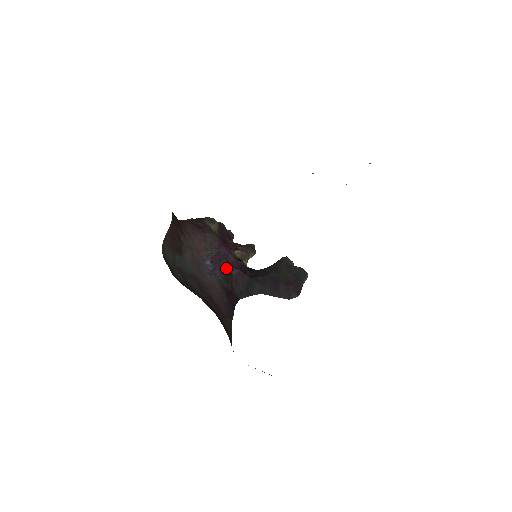
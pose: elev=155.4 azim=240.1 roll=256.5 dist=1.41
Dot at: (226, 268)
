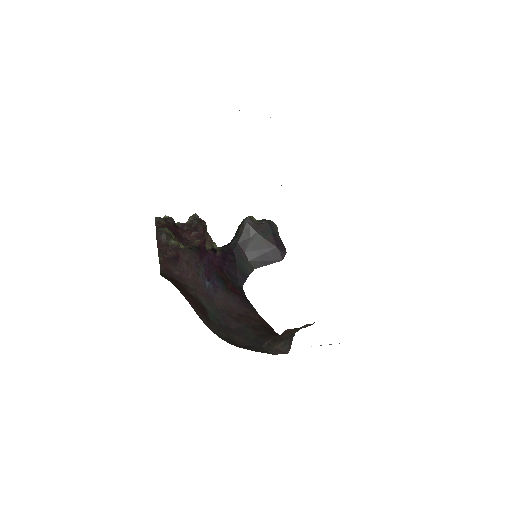
Dot at: (216, 271)
